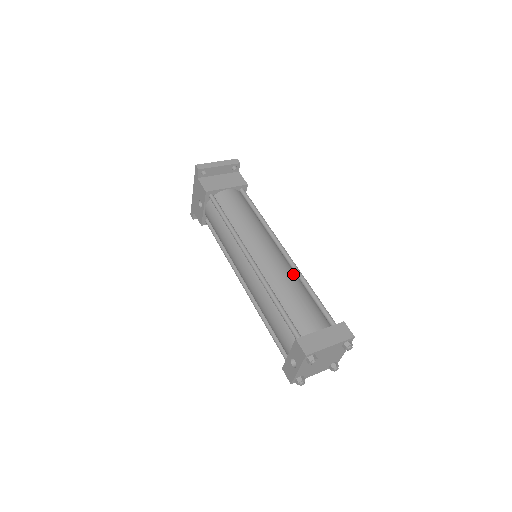
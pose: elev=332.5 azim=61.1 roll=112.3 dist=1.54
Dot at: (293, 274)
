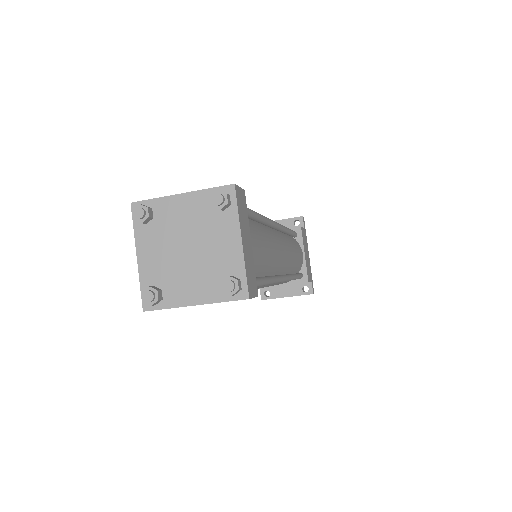
Dot at: occluded
